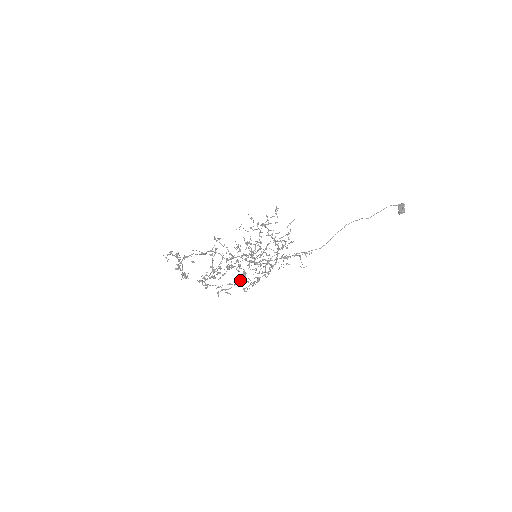
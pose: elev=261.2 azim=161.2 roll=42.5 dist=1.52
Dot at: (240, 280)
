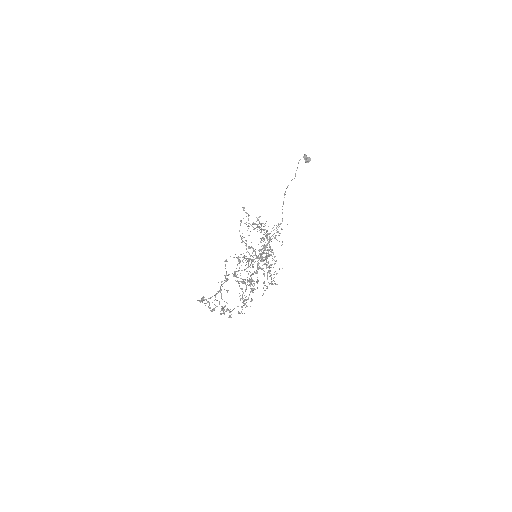
Dot at: occluded
